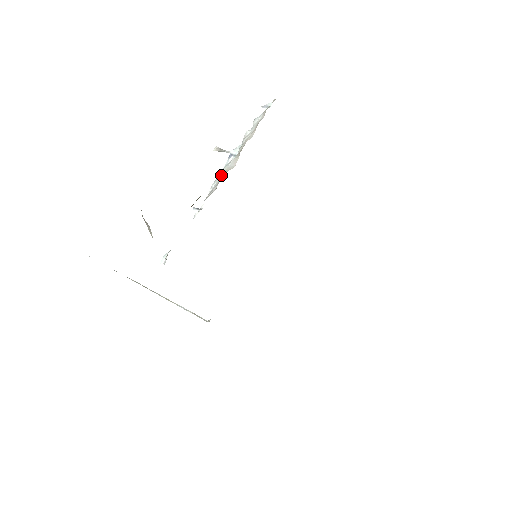
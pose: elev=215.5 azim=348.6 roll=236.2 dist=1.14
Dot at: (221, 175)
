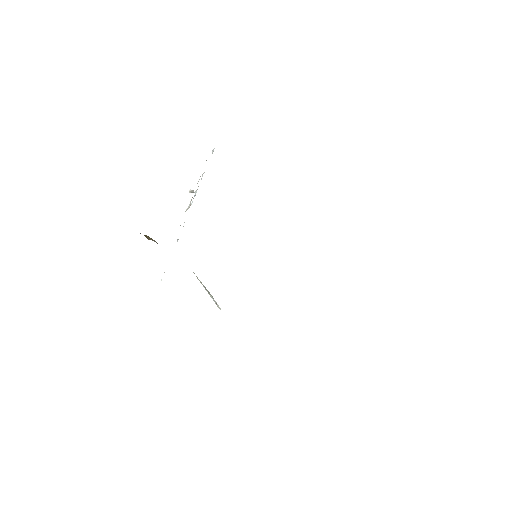
Dot at: occluded
